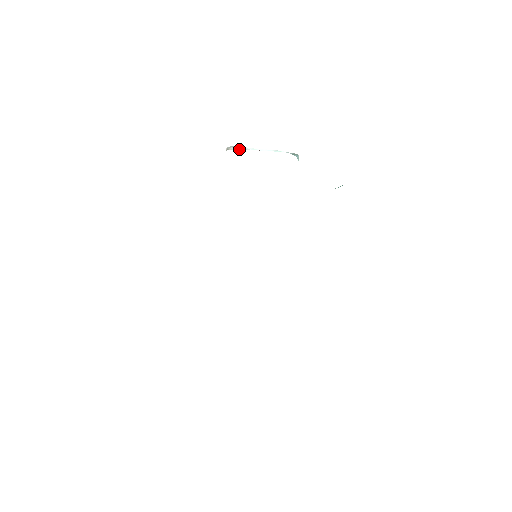
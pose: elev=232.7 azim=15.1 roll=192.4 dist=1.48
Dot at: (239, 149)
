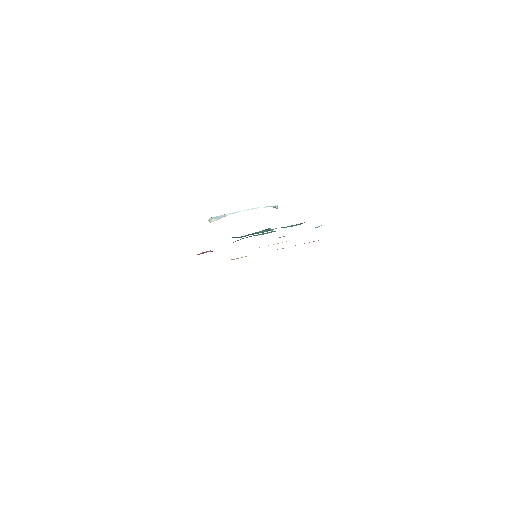
Dot at: (220, 218)
